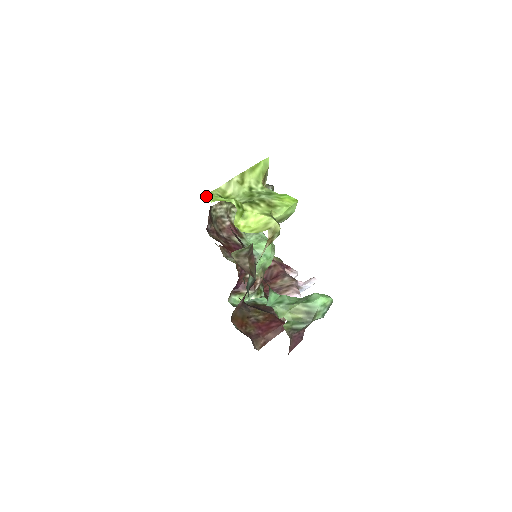
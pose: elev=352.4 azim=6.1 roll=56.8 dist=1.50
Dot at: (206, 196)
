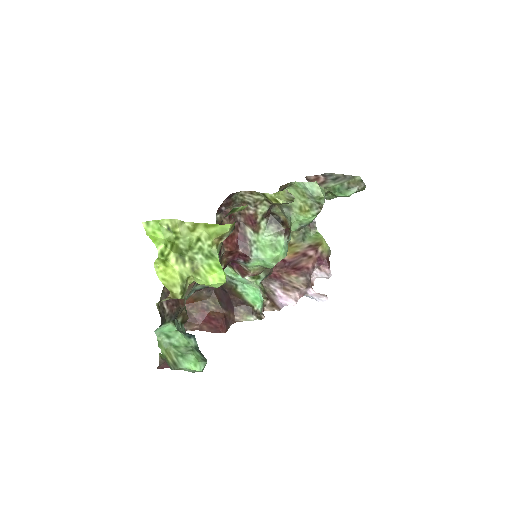
Dot at: (149, 224)
